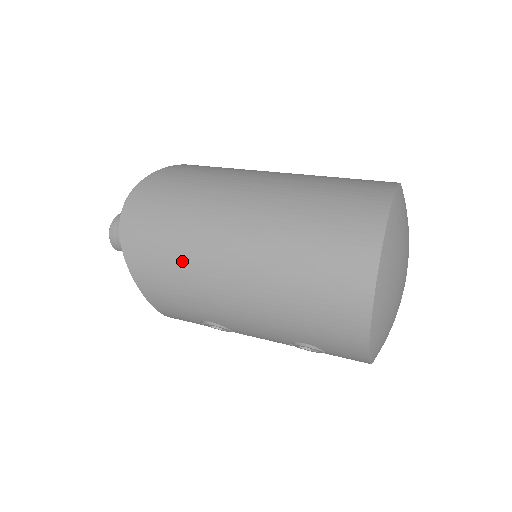
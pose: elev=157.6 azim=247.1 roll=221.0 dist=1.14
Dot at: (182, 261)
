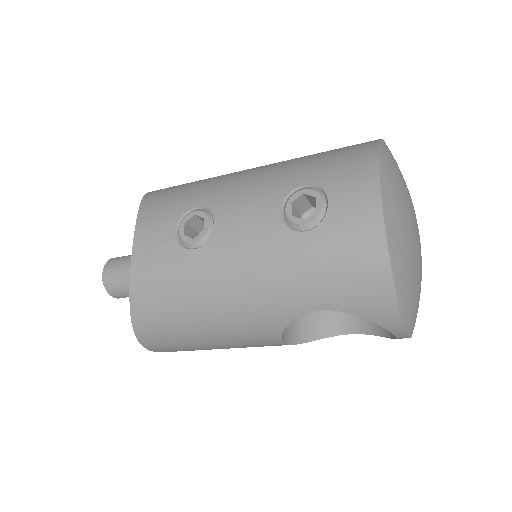
Dot at: occluded
